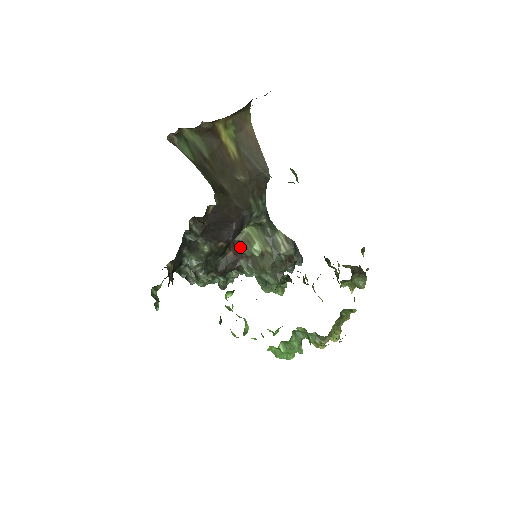
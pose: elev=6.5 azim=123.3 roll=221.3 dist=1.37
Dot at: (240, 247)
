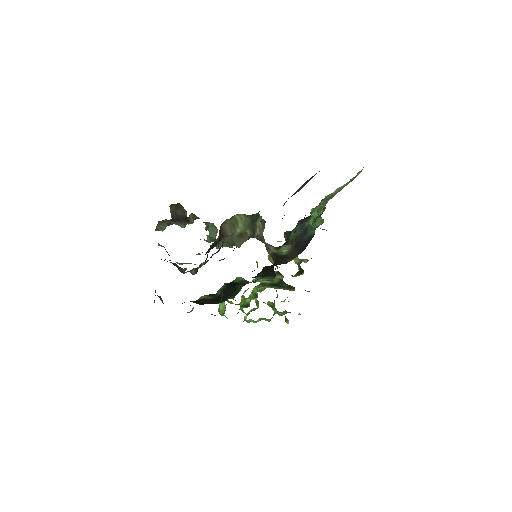
Dot at: (224, 230)
